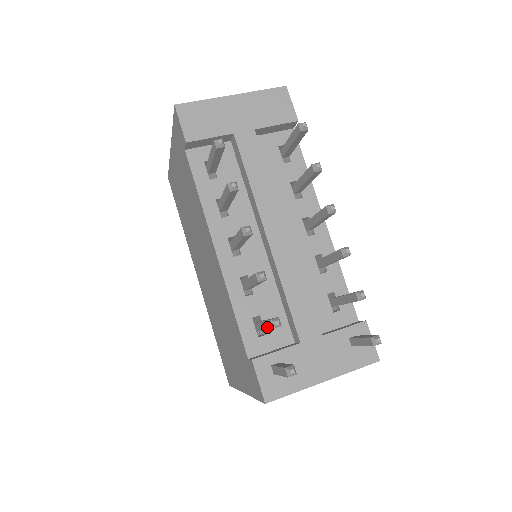
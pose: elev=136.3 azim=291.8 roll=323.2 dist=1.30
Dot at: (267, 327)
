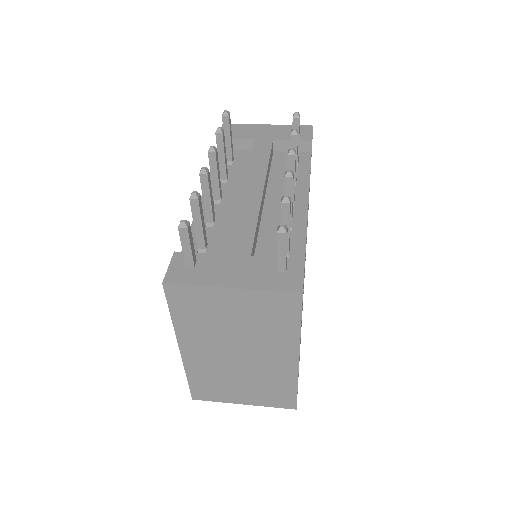
Dot at: (192, 211)
